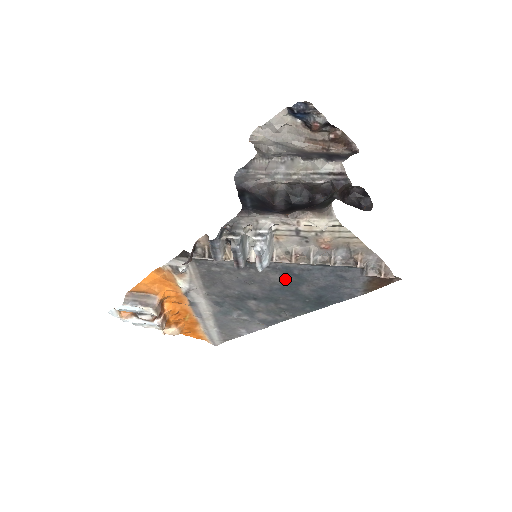
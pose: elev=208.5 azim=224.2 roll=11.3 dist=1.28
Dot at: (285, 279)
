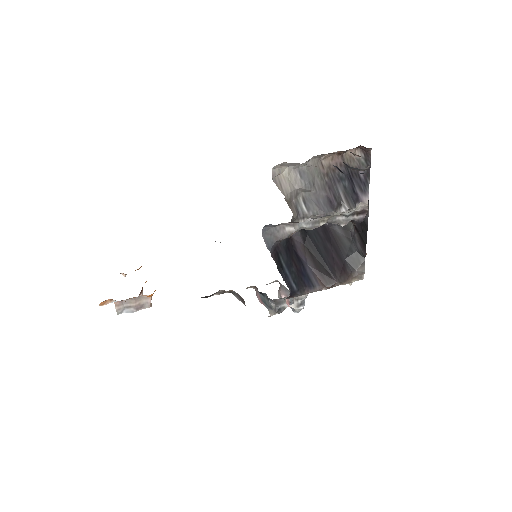
Dot at: occluded
